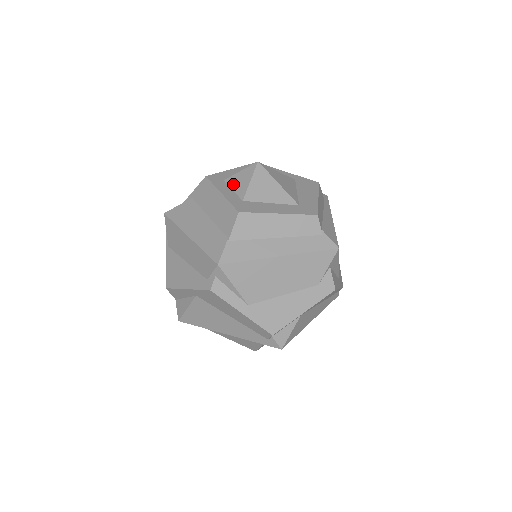
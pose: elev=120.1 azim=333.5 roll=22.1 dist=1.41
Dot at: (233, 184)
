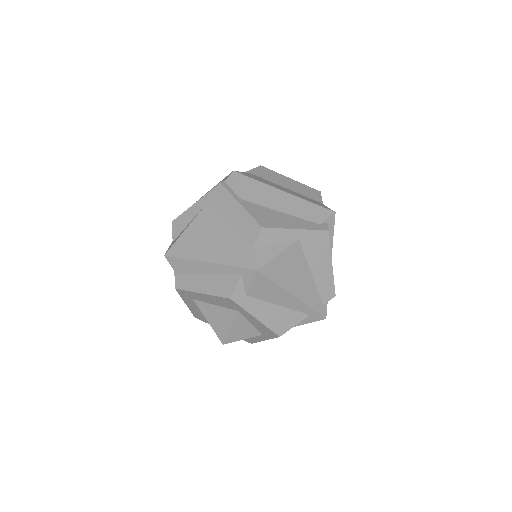
Dot at: occluded
